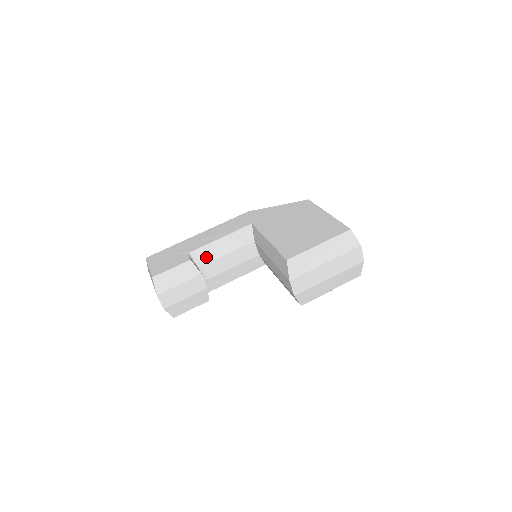
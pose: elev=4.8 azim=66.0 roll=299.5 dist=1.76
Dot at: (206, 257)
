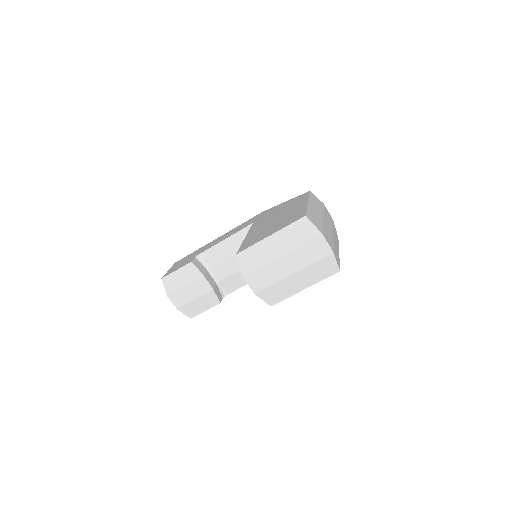
Dot at: (213, 259)
